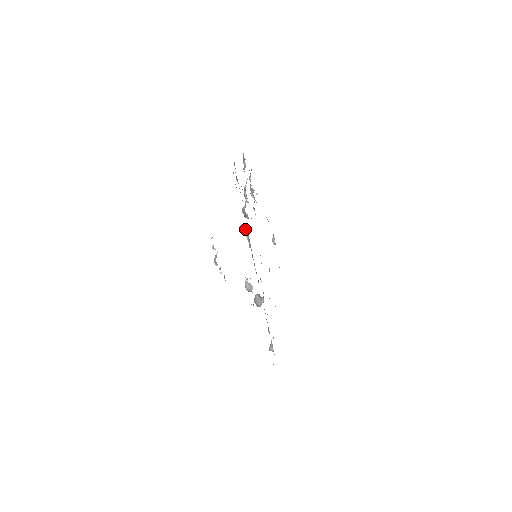
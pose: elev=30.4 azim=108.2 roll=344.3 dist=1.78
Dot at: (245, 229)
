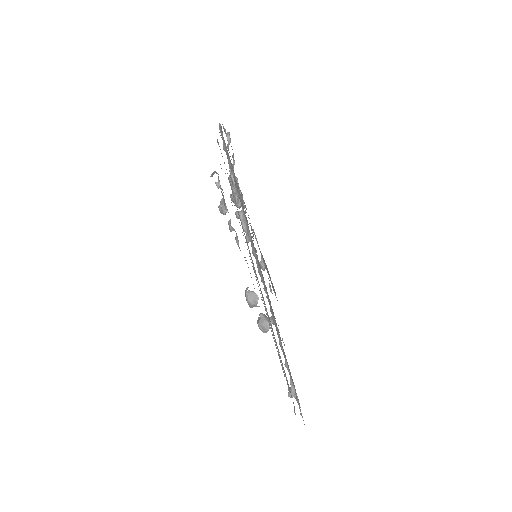
Dot at: (240, 214)
